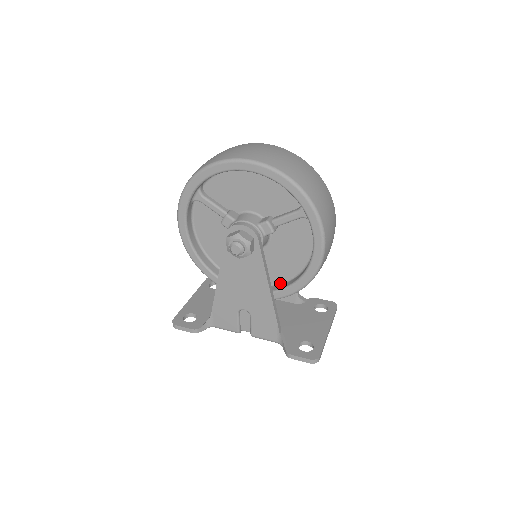
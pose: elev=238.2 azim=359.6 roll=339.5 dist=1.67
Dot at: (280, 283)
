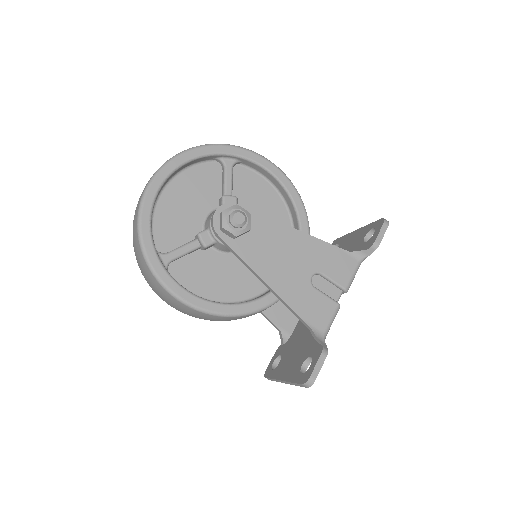
Dot at: occluded
